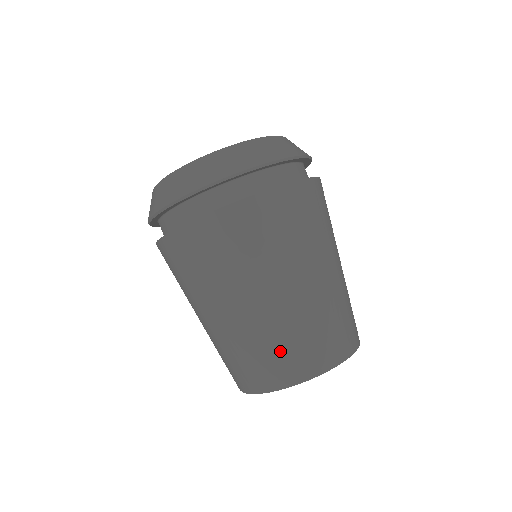
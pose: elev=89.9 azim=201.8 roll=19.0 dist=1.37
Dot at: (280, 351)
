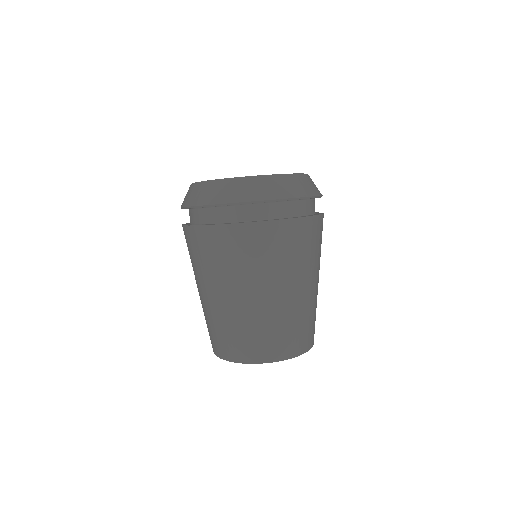
Dot at: (306, 327)
